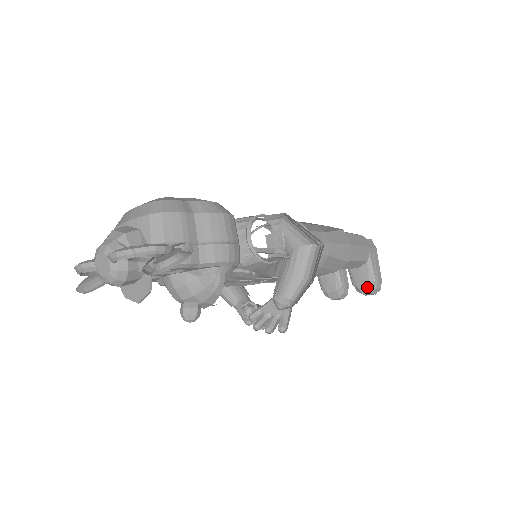
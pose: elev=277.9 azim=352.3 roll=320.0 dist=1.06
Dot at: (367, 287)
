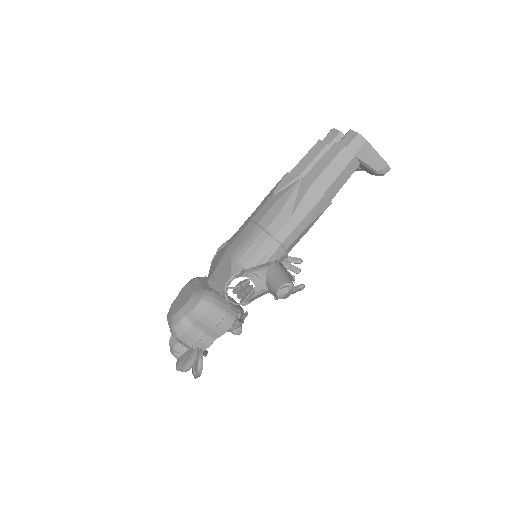
Dot at: (375, 175)
